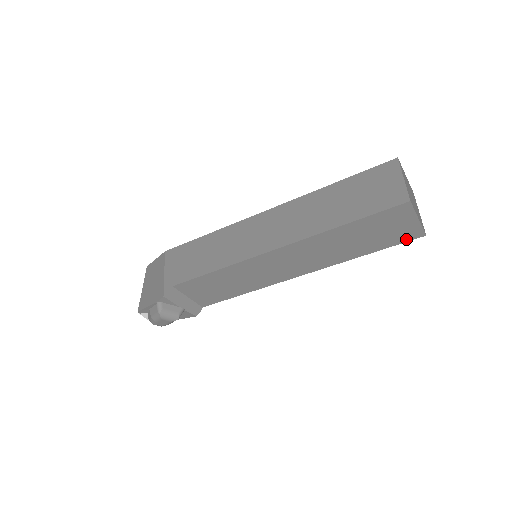
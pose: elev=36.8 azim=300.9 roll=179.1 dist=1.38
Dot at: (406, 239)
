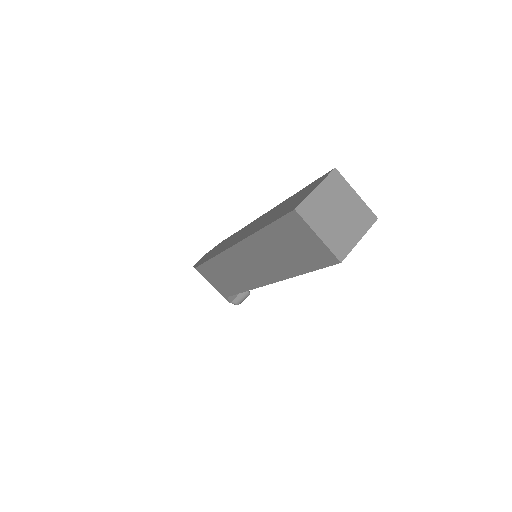
Dot at: occluded
